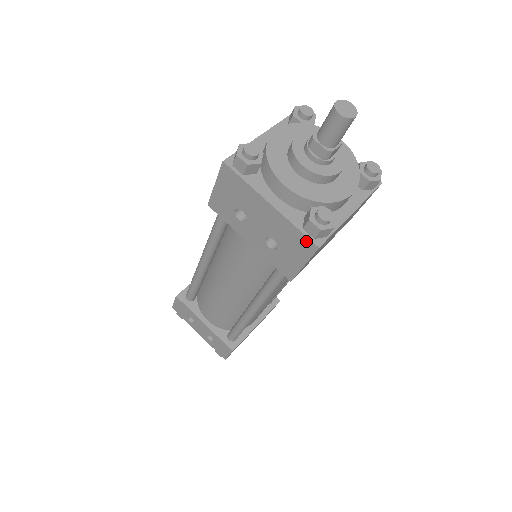
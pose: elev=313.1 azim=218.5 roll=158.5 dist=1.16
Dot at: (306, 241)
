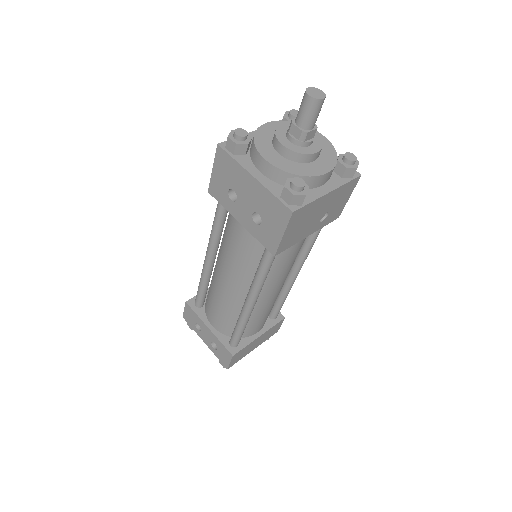
Dot at: (282, 208)
